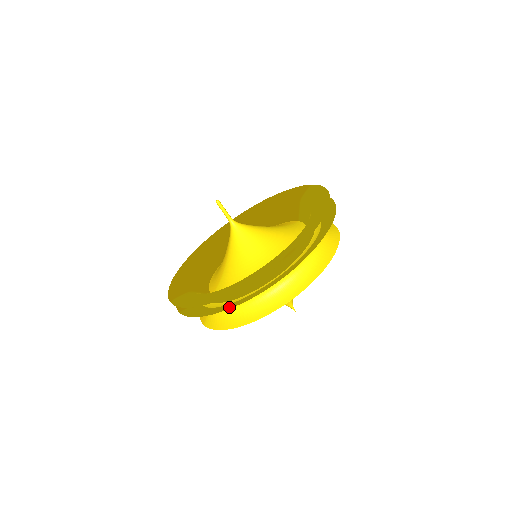
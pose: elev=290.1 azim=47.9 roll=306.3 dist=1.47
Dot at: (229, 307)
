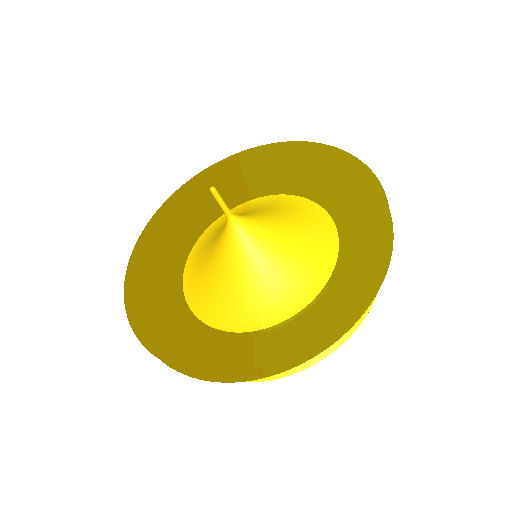
Dot at: (372, 296)
